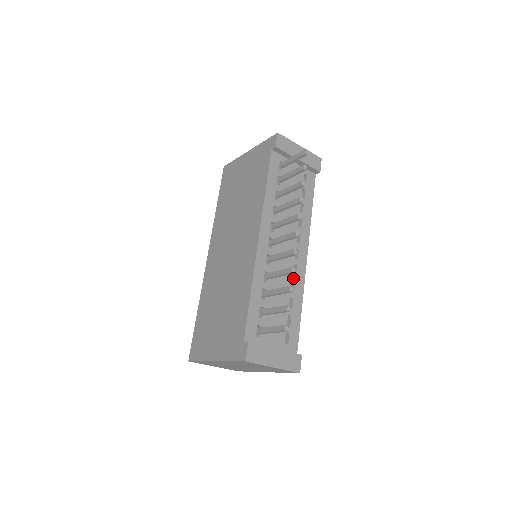
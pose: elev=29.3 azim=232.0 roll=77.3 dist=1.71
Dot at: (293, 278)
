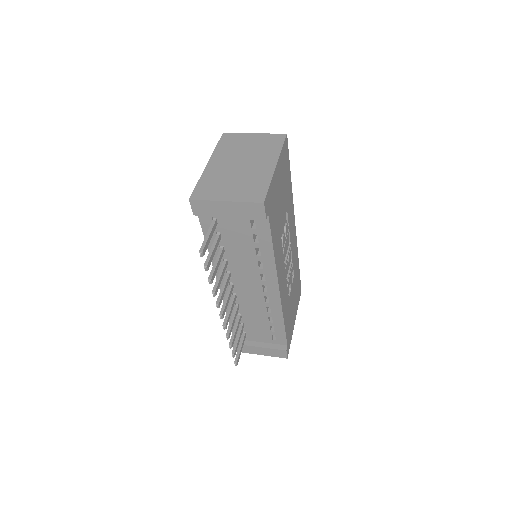
Dot at: (267, 305)
